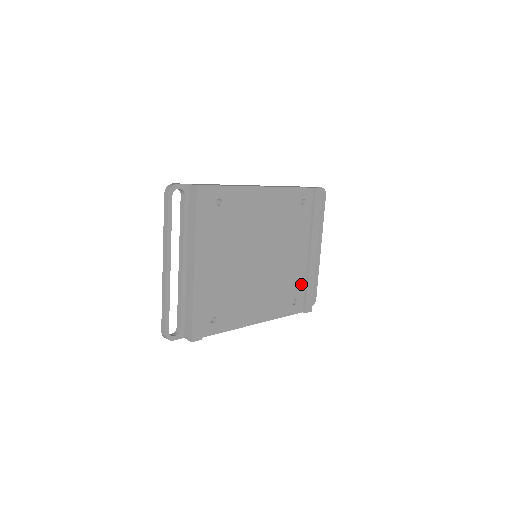
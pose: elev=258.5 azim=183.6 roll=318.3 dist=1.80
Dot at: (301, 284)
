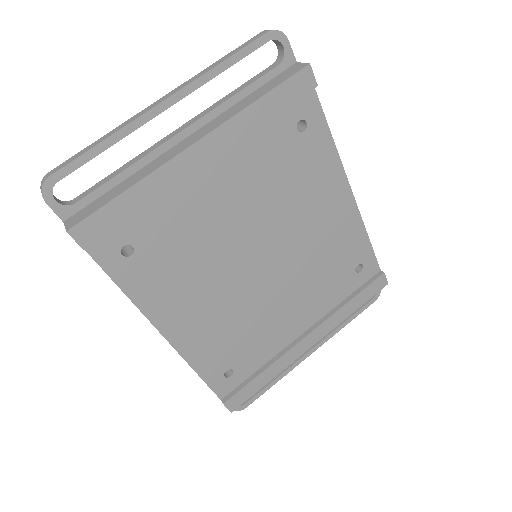
Dot at: (258, 361)
